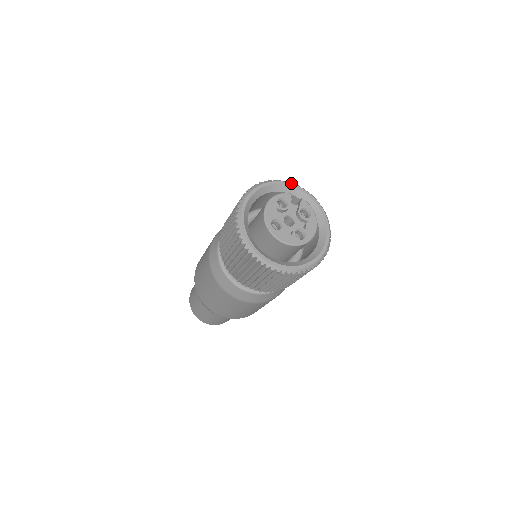
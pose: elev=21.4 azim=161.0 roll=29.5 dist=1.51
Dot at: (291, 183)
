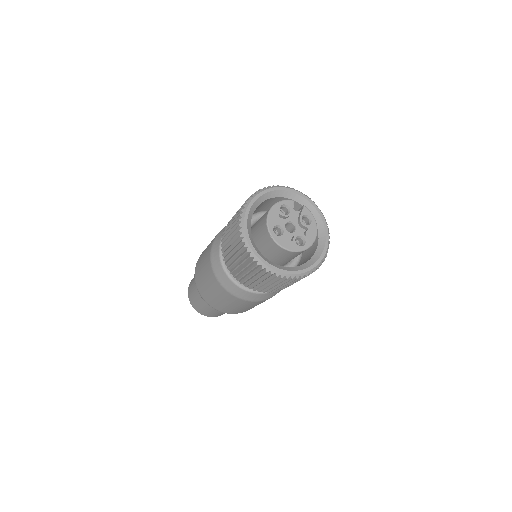
Dot at: (294, 189)
